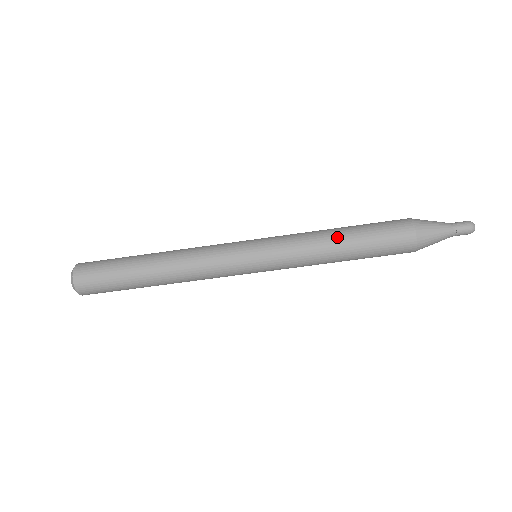
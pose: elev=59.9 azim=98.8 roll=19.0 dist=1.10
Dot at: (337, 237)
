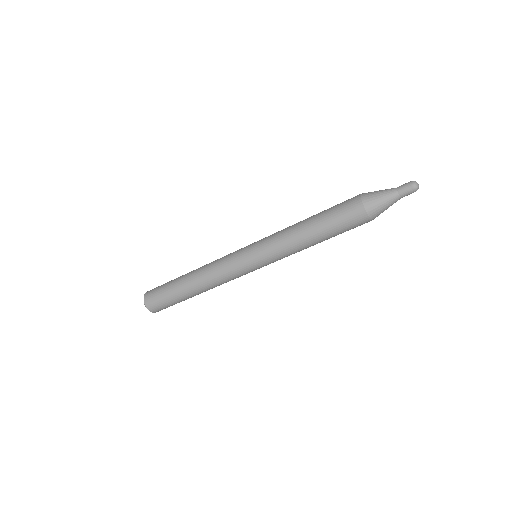
Dot at: (310, 238)
